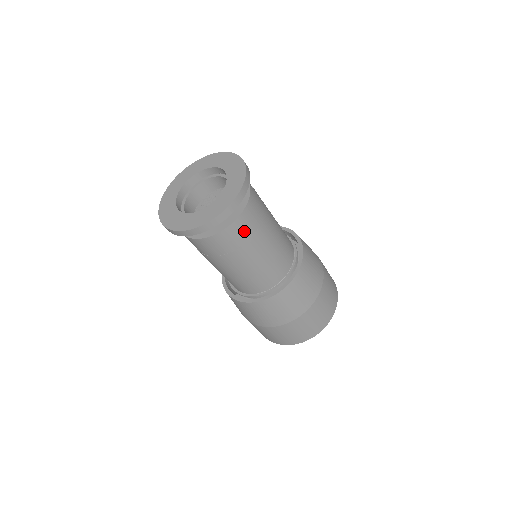
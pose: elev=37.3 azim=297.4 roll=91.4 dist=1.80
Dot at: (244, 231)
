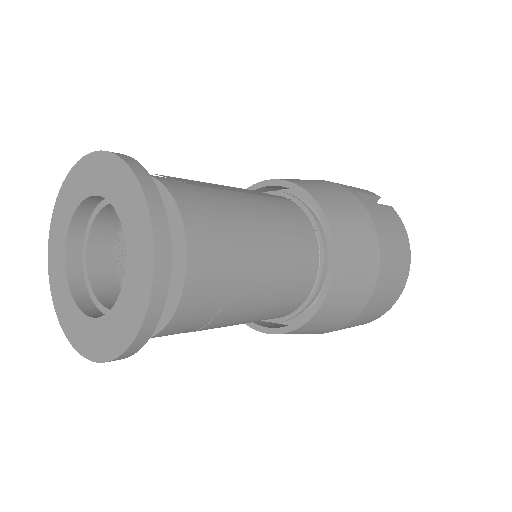
Dot at: (191, 324)
